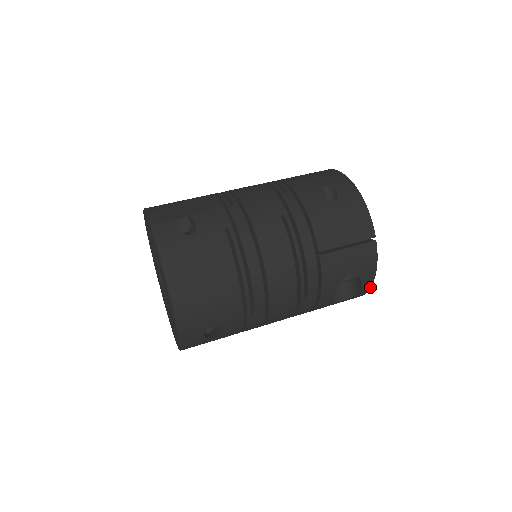
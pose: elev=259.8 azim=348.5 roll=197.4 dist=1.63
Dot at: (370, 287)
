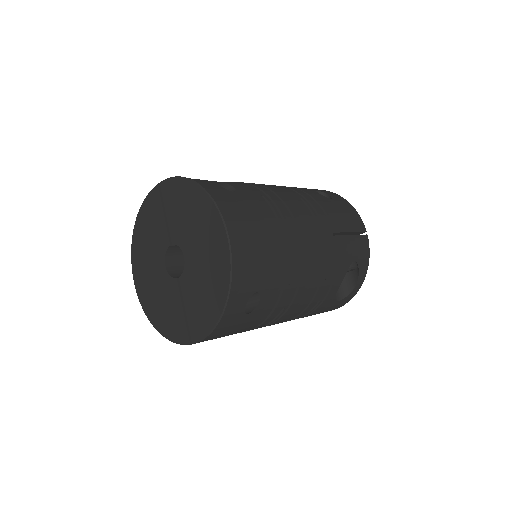
Dot at: occluded
